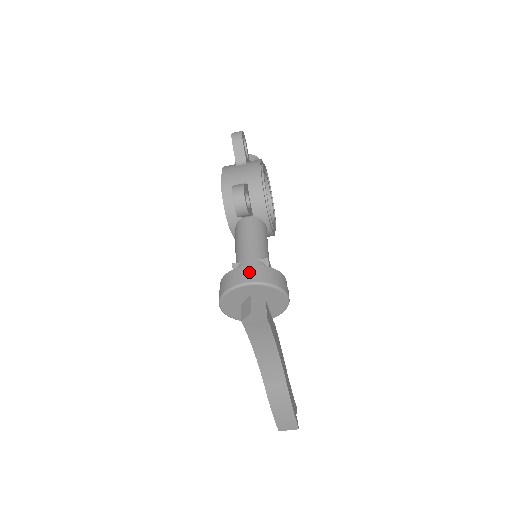
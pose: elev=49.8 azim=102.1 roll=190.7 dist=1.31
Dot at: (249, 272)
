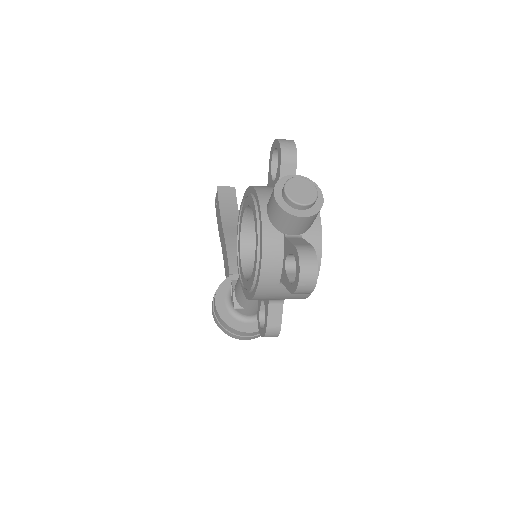
Dot at: (251, 335)
